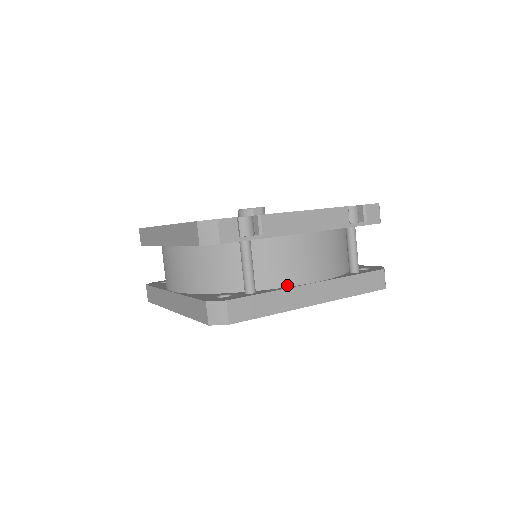
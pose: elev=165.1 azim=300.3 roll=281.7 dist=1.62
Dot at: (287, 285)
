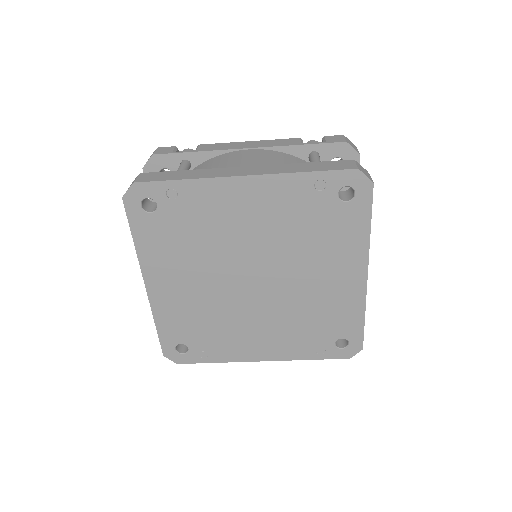
Dot at: occluded
